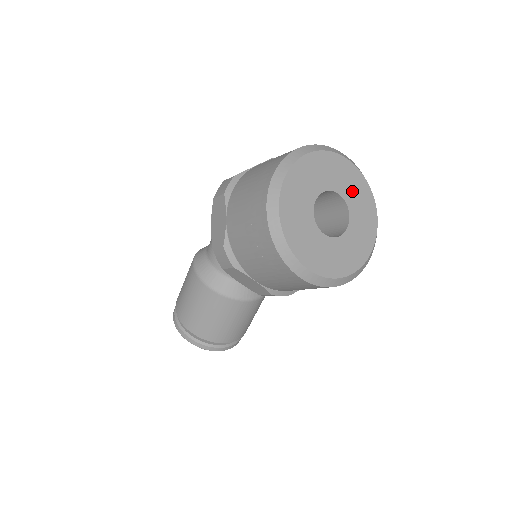
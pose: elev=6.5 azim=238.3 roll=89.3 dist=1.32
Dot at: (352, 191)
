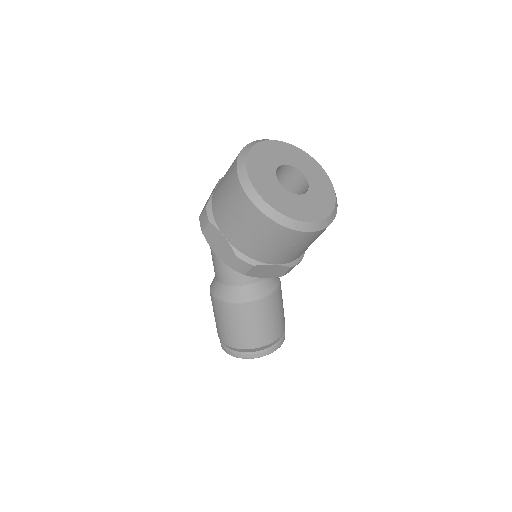
Dot at: (292, 158)
